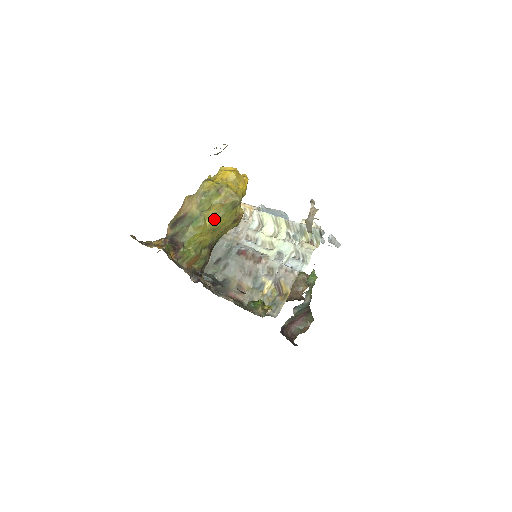
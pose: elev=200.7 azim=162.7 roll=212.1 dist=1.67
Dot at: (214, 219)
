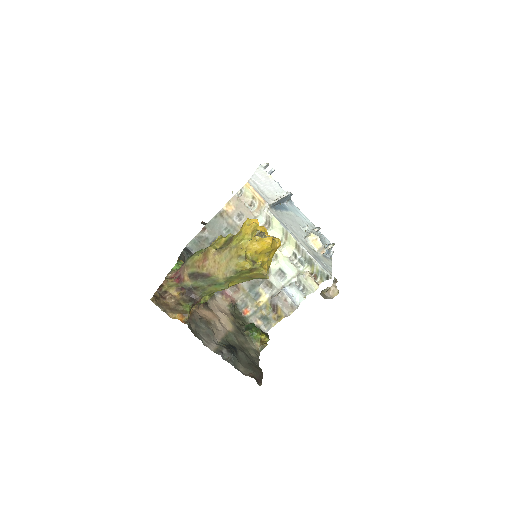
Dot at: (238, 283)
